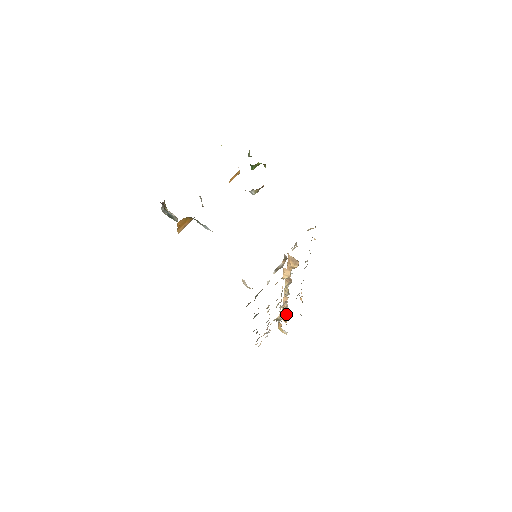
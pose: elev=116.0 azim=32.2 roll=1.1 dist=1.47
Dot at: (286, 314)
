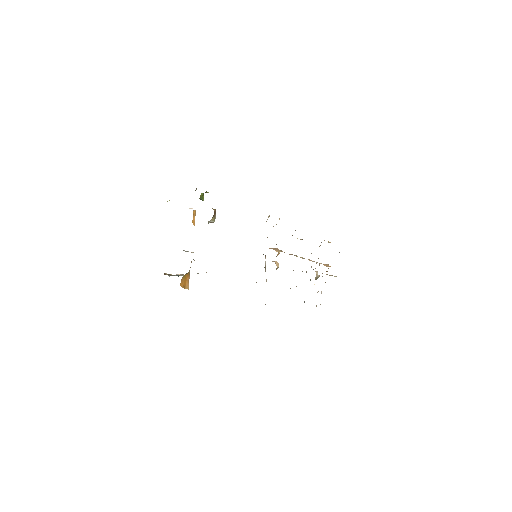
Dot at: (325, 264)
